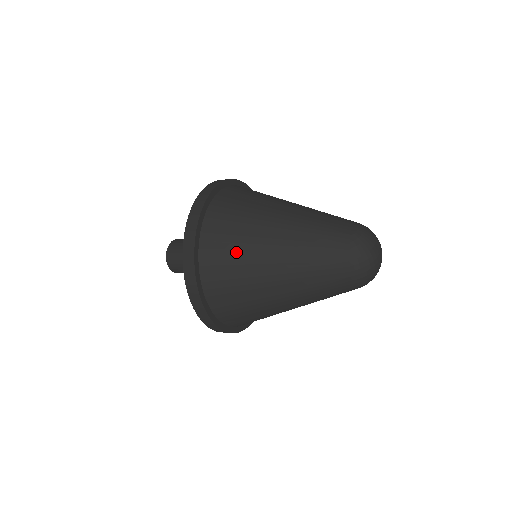
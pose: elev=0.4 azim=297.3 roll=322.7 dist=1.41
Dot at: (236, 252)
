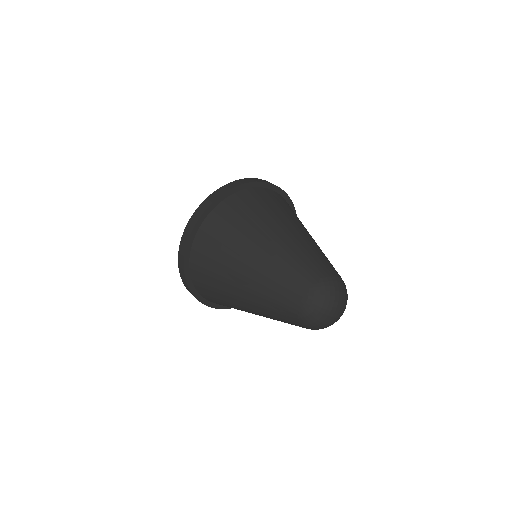
Dot at: (218, 294)
